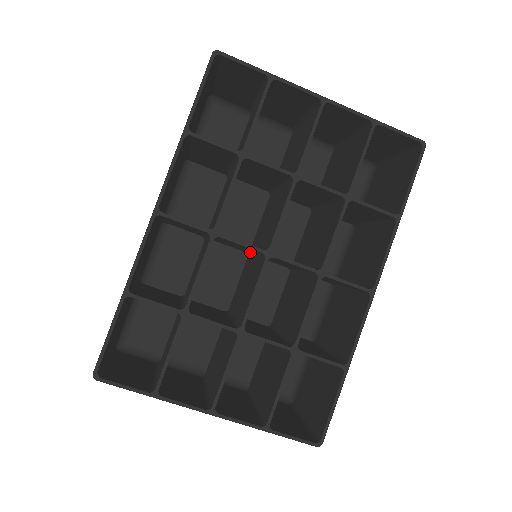
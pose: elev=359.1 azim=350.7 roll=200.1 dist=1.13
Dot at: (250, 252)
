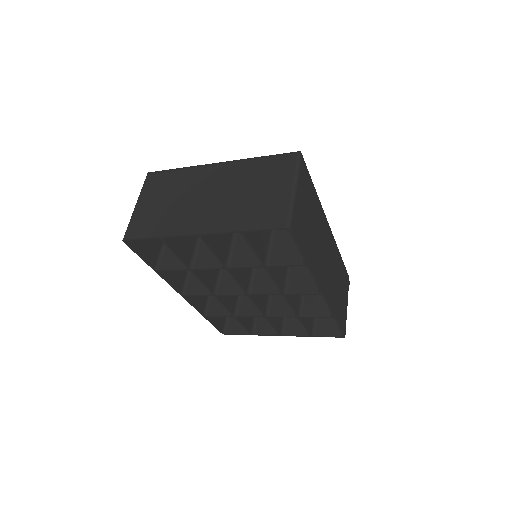
Dot at: occluded
